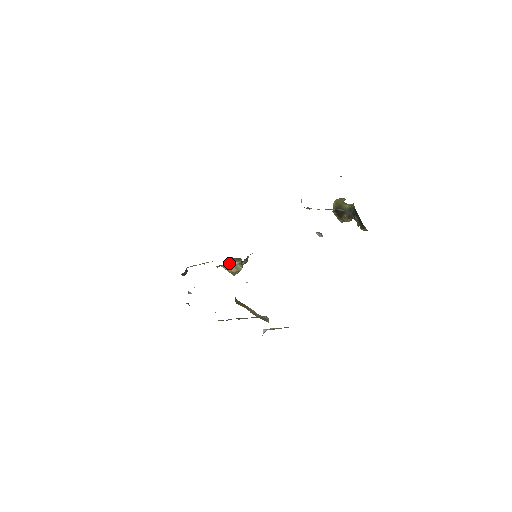
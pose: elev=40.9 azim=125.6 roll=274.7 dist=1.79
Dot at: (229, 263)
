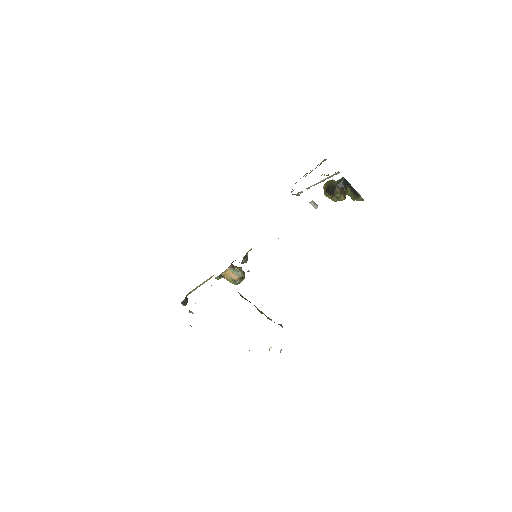
Dot at: (229, 269)
